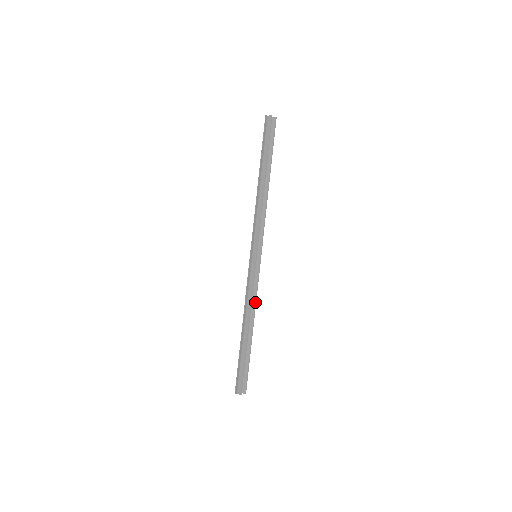
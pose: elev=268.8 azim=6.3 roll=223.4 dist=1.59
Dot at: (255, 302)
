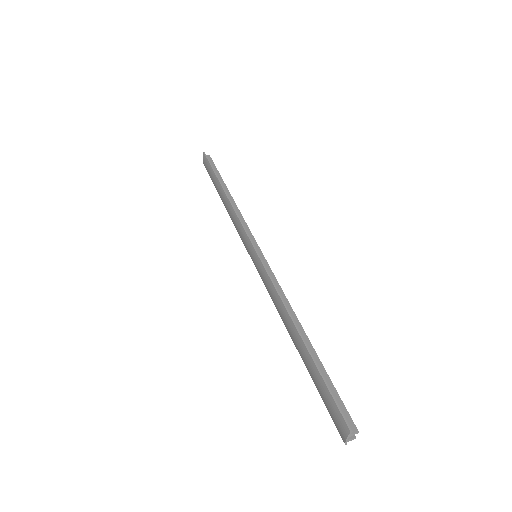
Dot at: occluded
